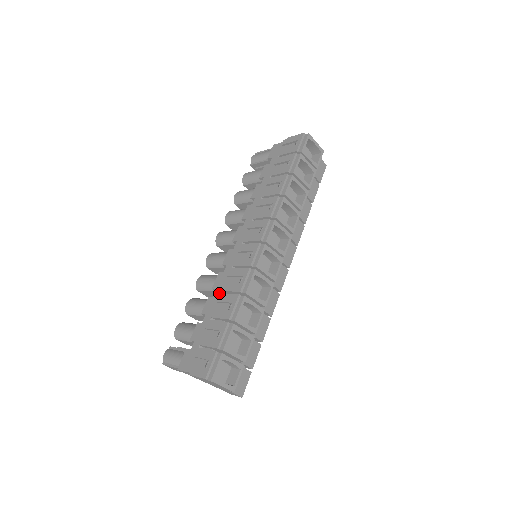
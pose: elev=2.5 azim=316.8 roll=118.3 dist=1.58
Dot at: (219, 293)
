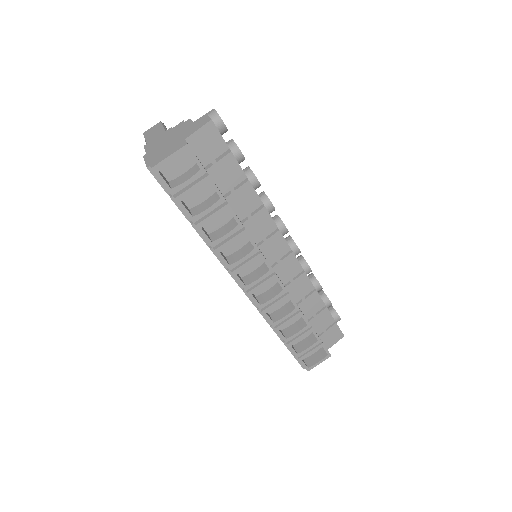
Dot at: occluded
